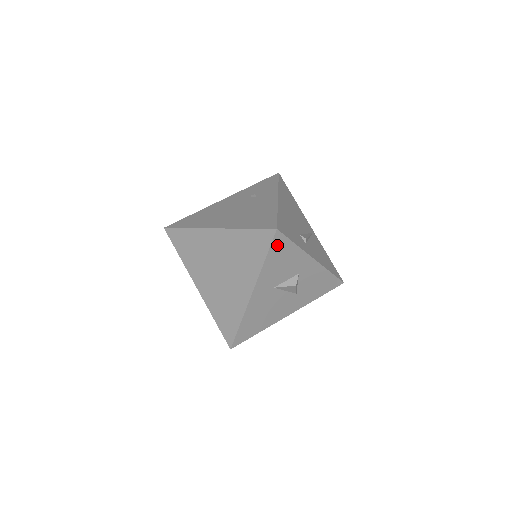
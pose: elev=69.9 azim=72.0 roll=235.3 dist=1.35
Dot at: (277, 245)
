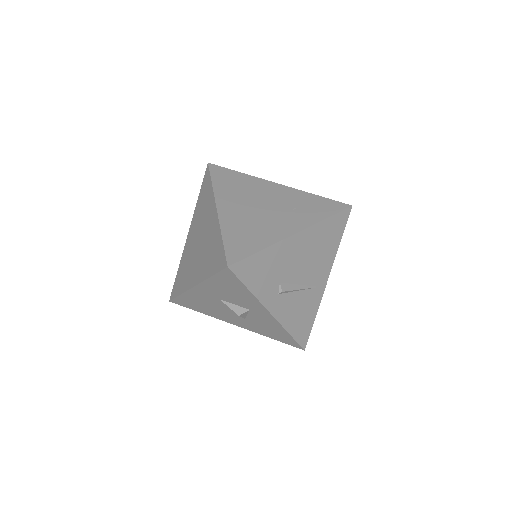
Dot at: (227, 277)
